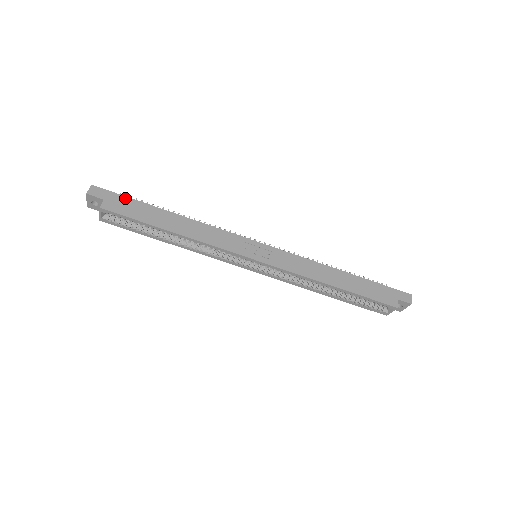
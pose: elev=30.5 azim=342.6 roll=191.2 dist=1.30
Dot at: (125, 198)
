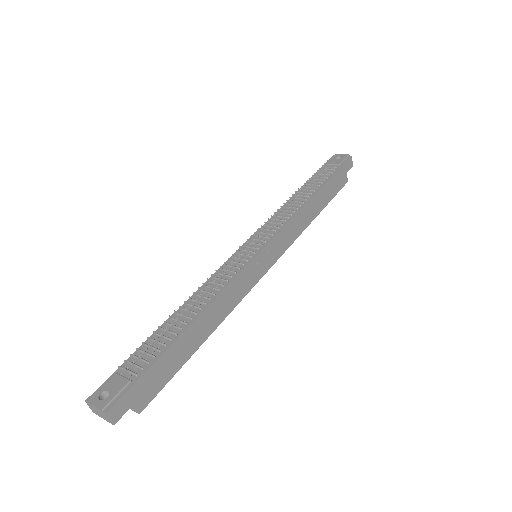
Dot at: (147, 375)
